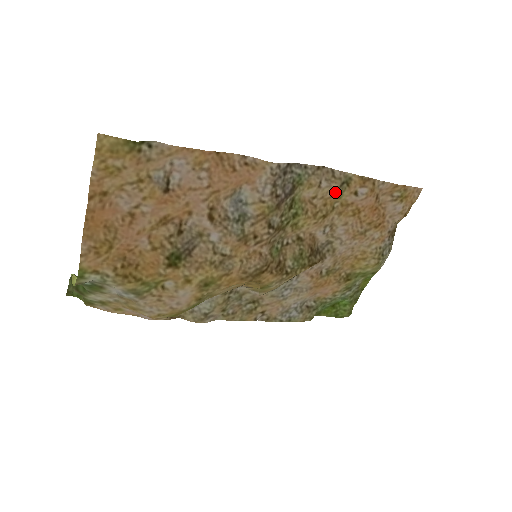
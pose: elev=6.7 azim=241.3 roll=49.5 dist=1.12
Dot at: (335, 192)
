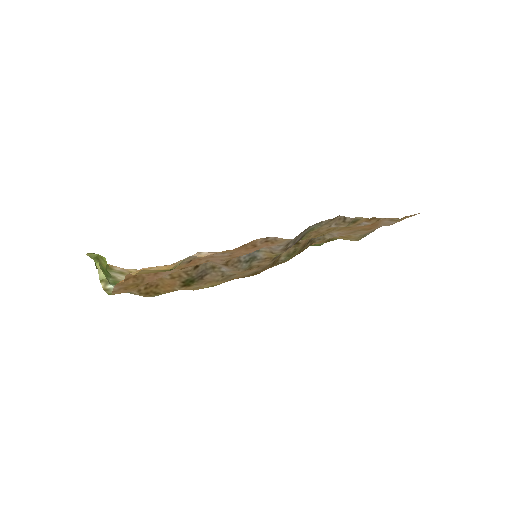
Dot at: occluded
